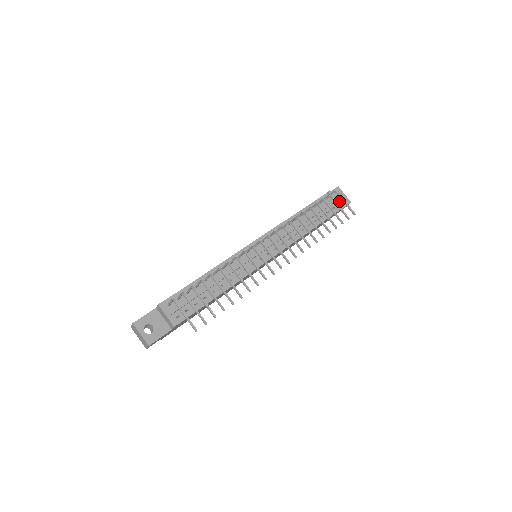
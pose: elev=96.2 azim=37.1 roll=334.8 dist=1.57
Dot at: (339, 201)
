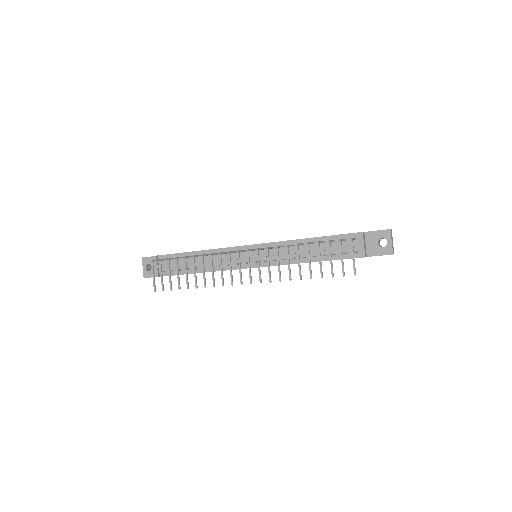
Dot at: (378, 246)
